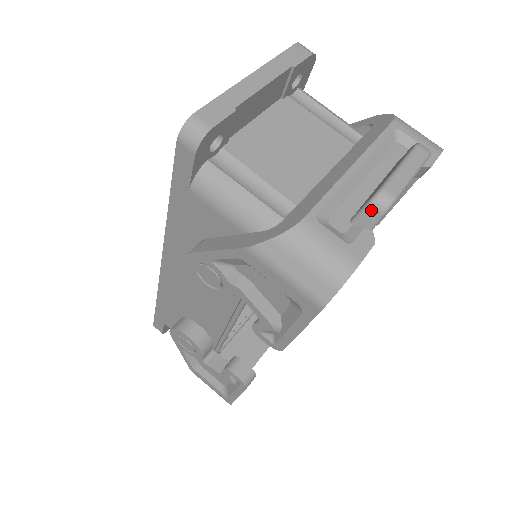
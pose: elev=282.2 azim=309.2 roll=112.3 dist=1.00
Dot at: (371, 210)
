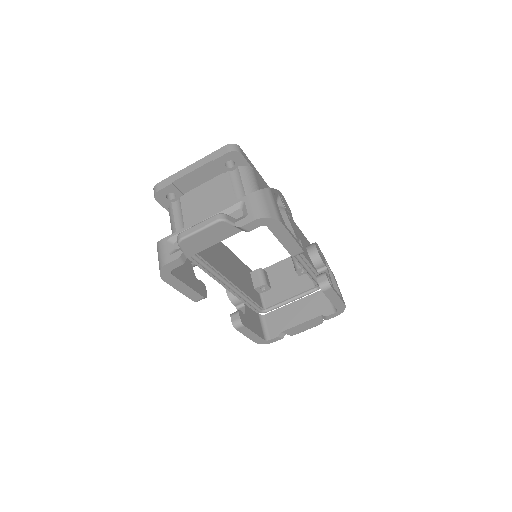
Dot at: occluded
